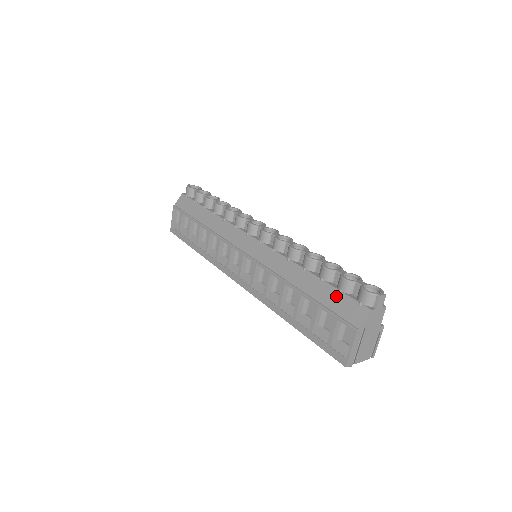
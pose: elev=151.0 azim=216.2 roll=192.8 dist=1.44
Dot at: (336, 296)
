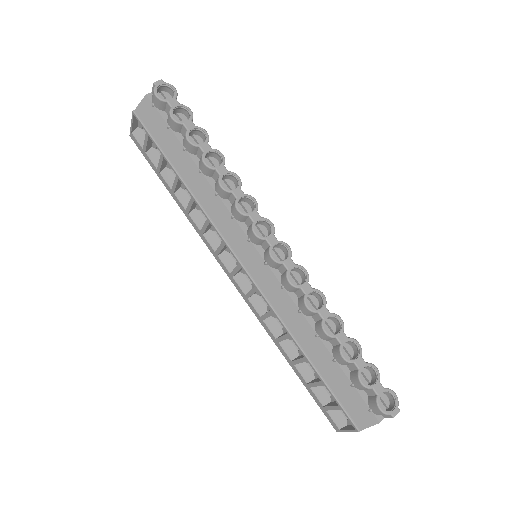
Dot at: (346, 387)
